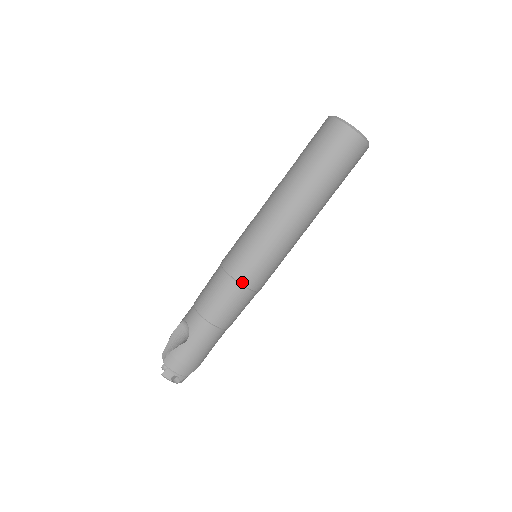
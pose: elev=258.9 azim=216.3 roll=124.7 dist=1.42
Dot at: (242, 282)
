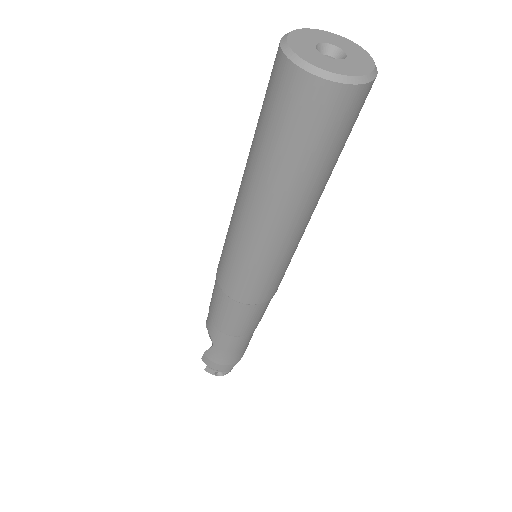
Dot at: (239, 300)
